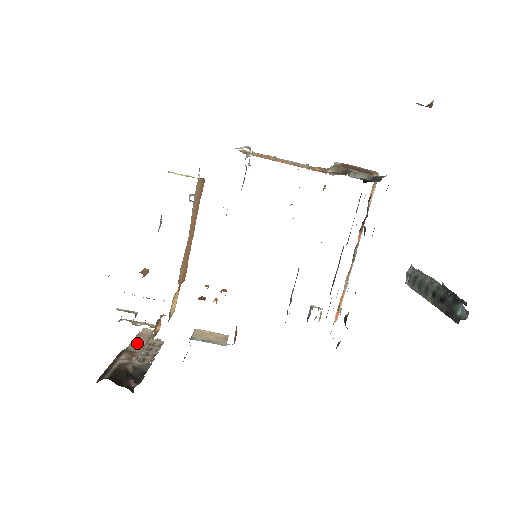
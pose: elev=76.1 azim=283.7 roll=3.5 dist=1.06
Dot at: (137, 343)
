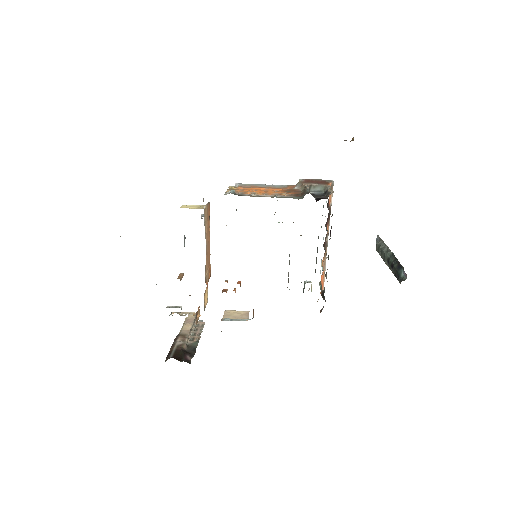
Dot at: (186, 327)
